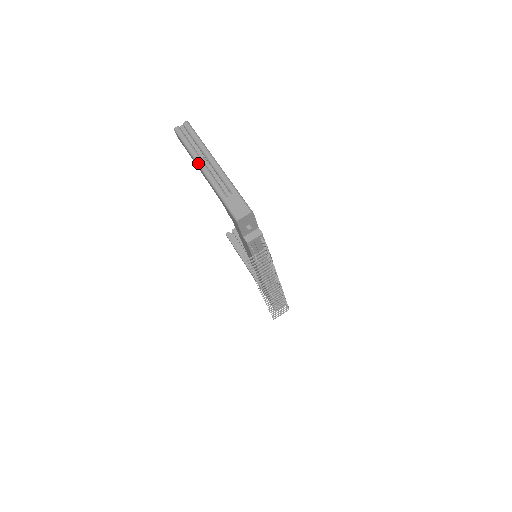
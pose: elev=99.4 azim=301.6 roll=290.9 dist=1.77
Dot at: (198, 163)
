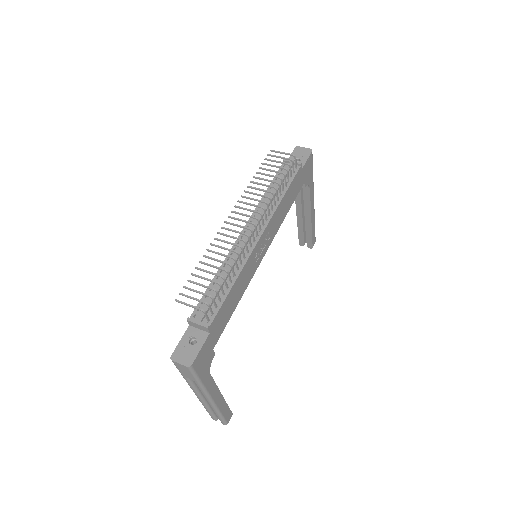
Dot at: occluded
